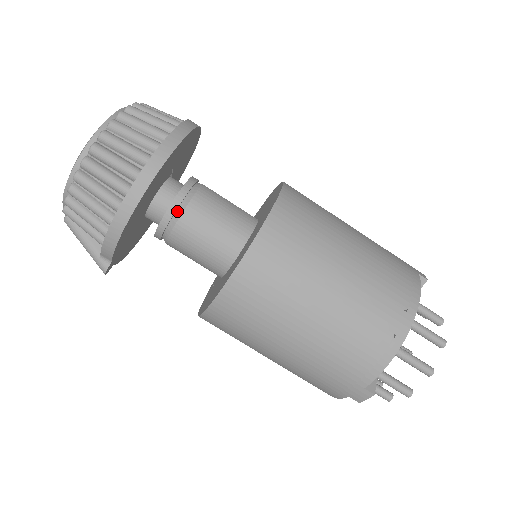
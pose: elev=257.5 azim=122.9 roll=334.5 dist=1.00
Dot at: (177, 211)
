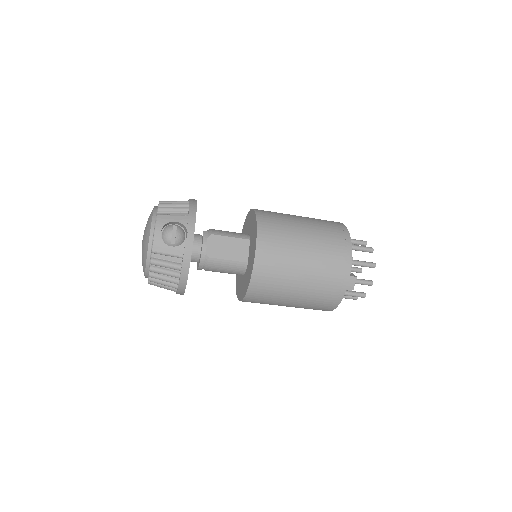
Dot at: (202, 268)
